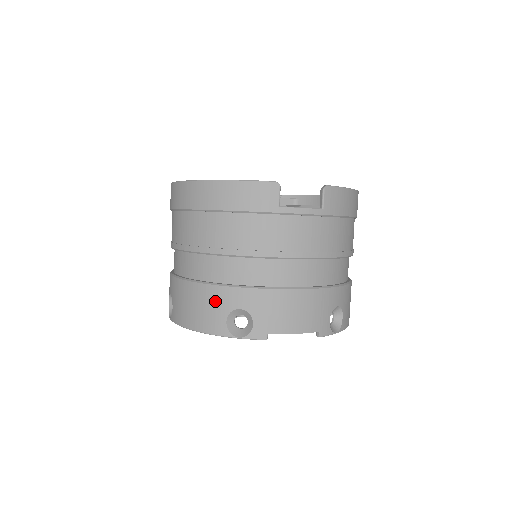
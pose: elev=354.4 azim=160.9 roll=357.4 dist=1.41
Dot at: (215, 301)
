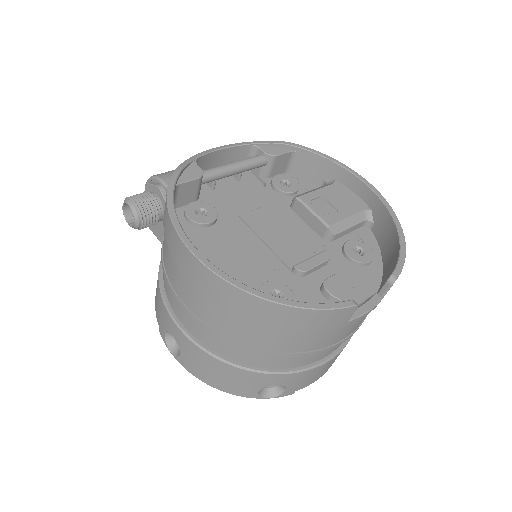
Dot at: (250, 380)
